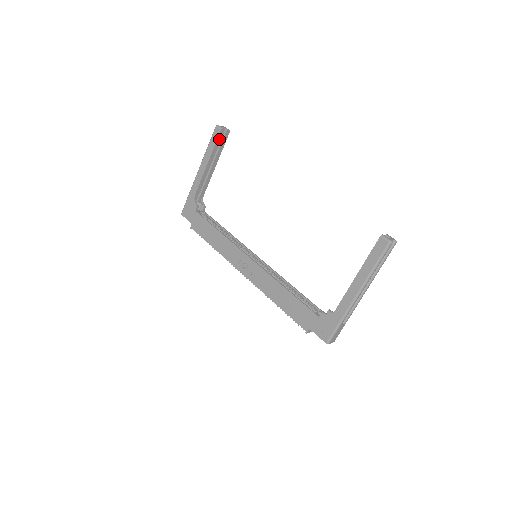
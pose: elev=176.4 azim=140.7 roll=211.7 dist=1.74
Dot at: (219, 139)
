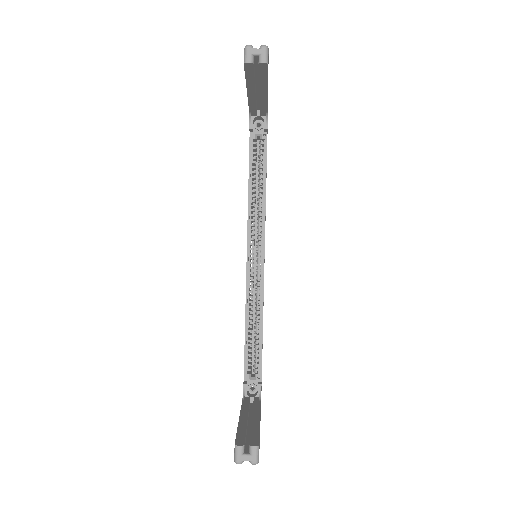
Dot at: (250, 71)
